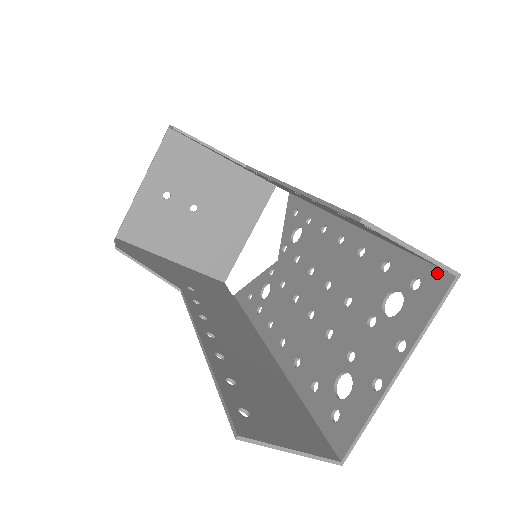
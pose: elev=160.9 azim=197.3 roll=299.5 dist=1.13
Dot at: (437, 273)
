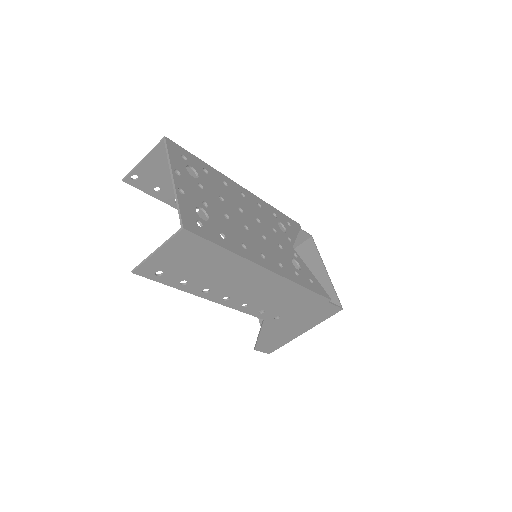
Dot at: (173, 147)
